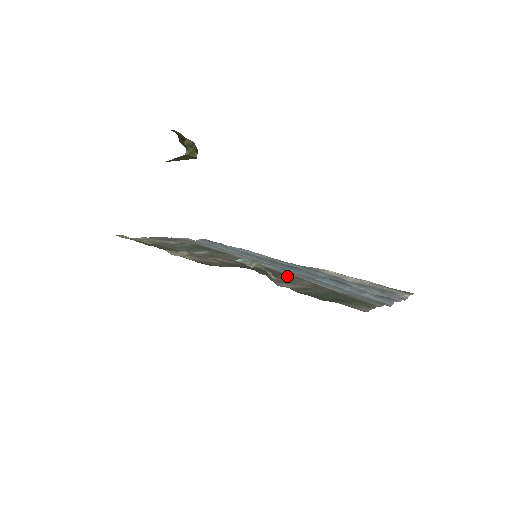
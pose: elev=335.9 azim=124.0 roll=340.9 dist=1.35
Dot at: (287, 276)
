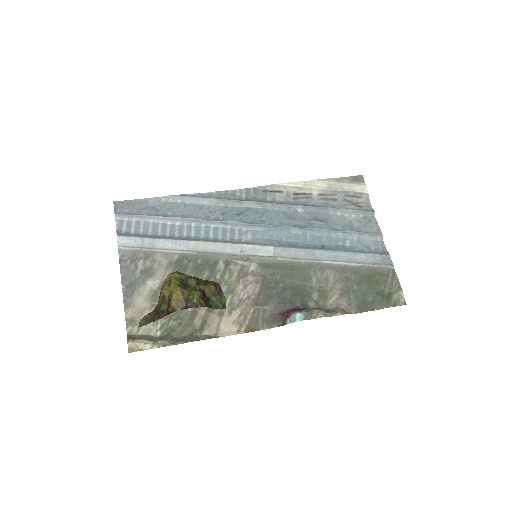
Dot at: (311, 275)
